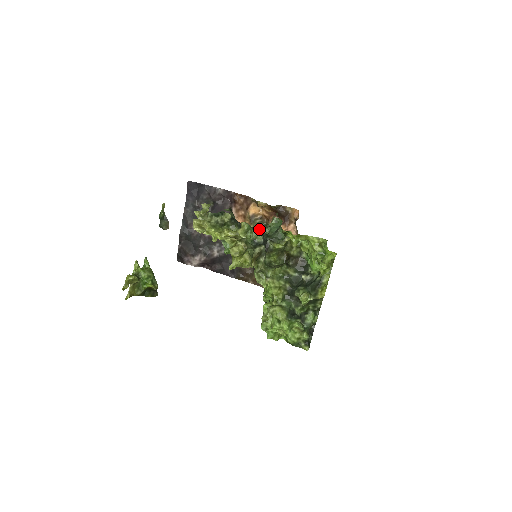
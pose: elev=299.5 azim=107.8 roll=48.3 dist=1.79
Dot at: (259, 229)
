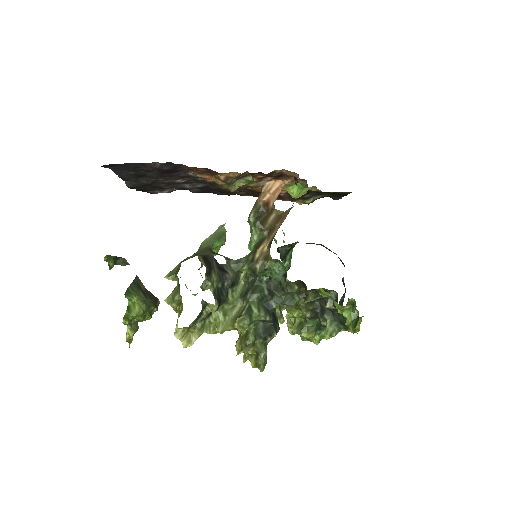
Dot at: (259, 295)
